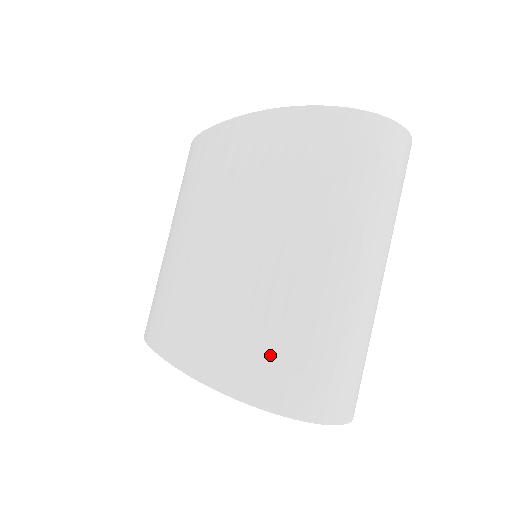
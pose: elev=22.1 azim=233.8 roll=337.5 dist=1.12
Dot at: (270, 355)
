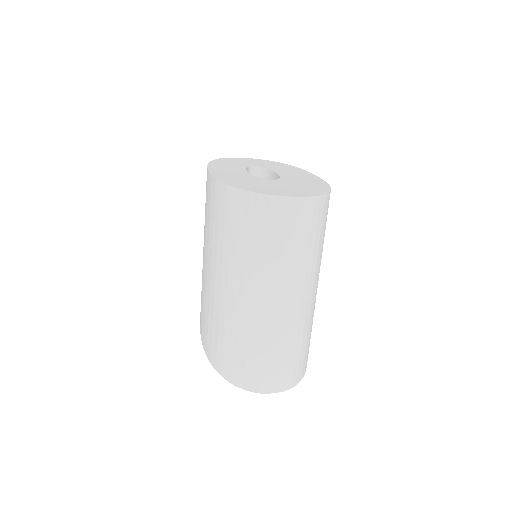
Dot at: (227, 351)
